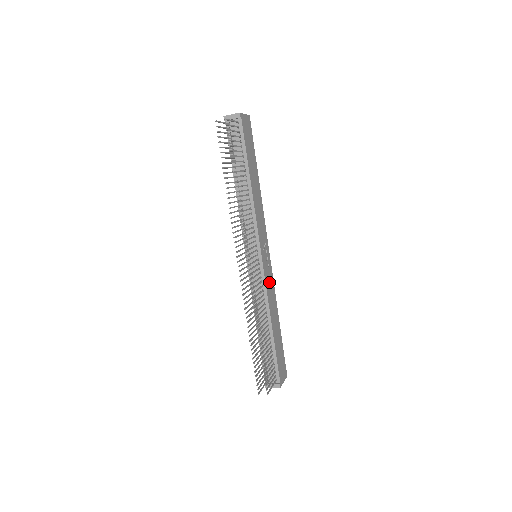
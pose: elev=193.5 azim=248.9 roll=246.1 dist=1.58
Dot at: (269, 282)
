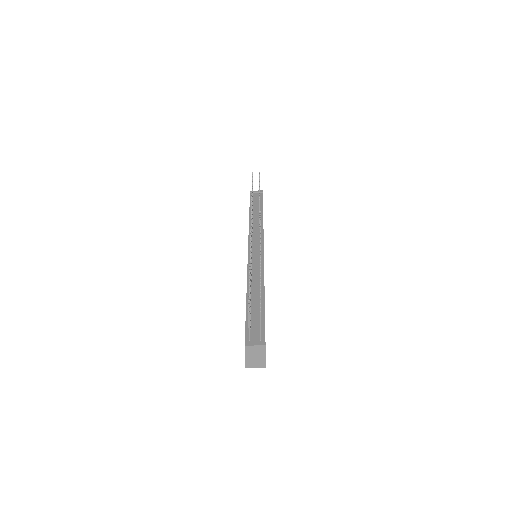
Dot at: occluded
